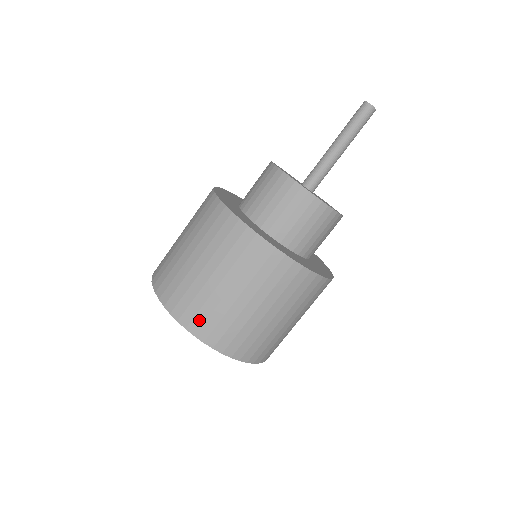
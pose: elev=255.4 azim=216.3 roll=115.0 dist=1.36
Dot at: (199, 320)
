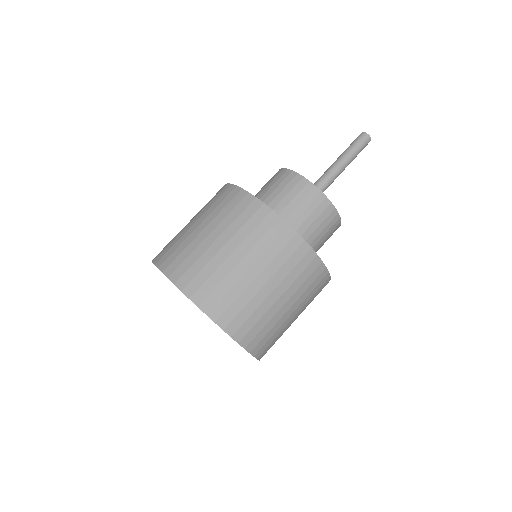
Dot at: (182, 269)
